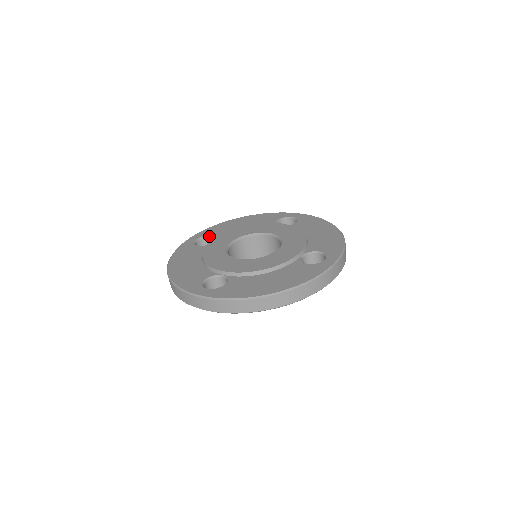
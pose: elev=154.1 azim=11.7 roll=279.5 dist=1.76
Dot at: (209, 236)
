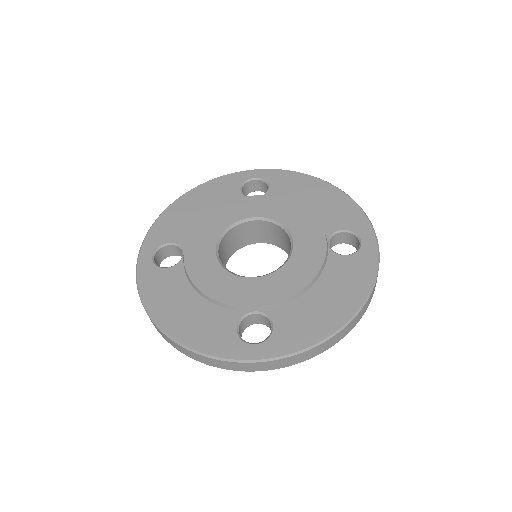
Dot at: (268, 184)
